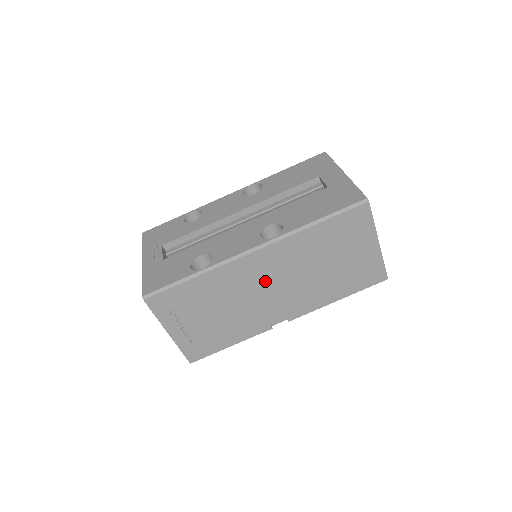
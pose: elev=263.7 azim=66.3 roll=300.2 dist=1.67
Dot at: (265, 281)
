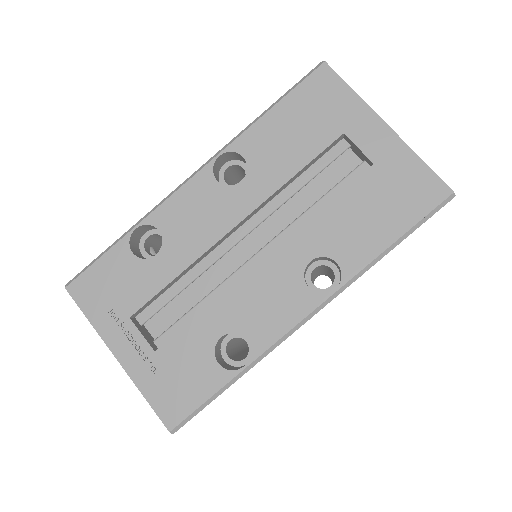
Dot at: occluded
